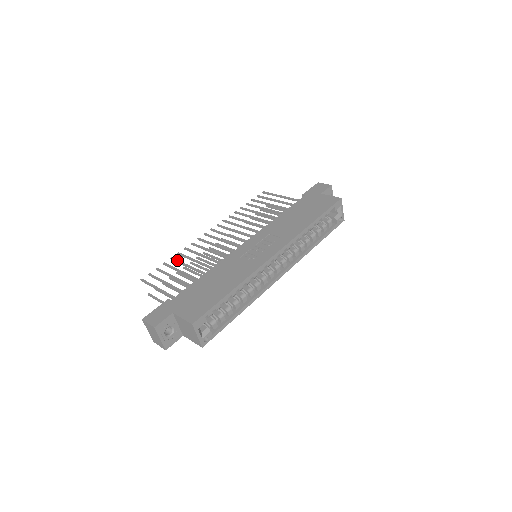
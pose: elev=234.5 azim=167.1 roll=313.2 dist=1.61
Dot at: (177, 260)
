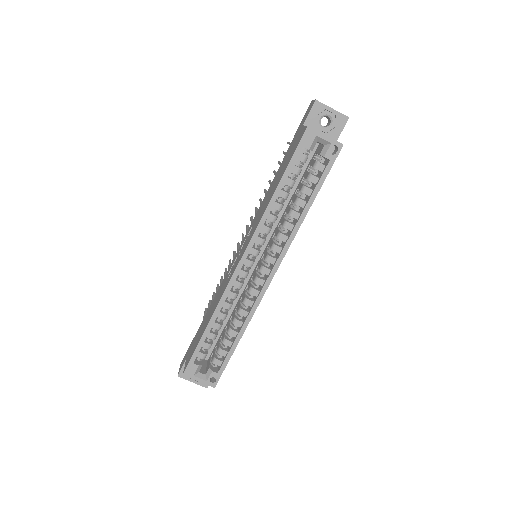
Dot at: (220, 280)
